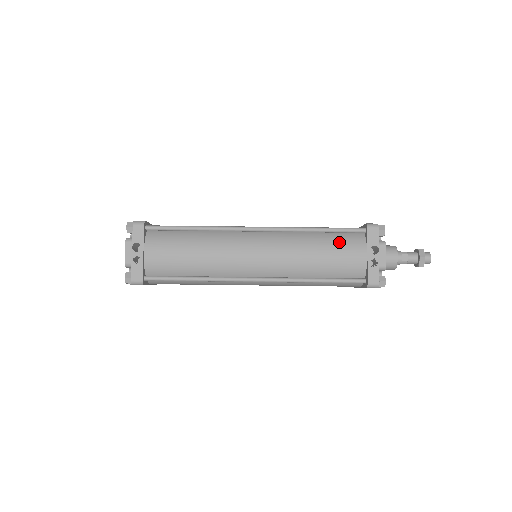
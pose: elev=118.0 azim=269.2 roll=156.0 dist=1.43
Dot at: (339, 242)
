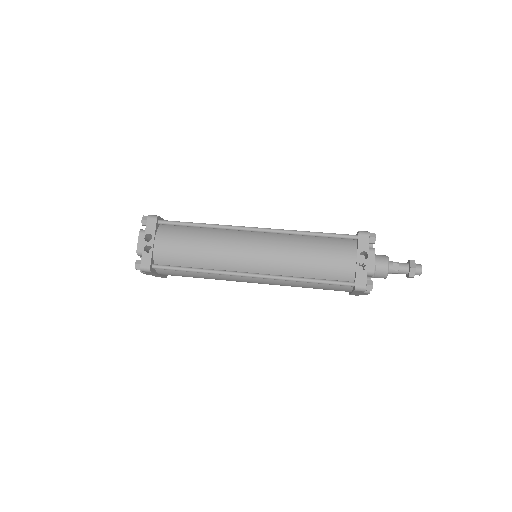
Dot at: (331, 246)
